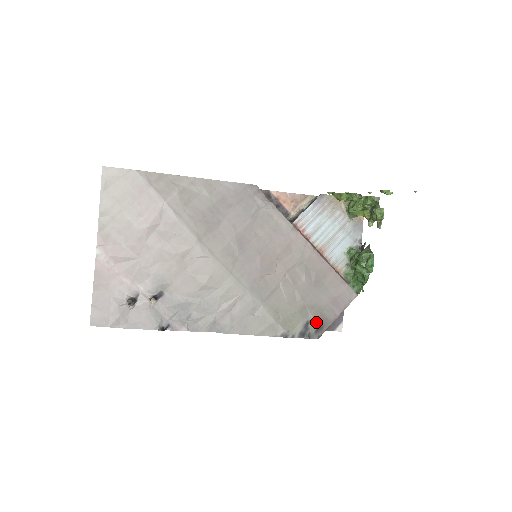
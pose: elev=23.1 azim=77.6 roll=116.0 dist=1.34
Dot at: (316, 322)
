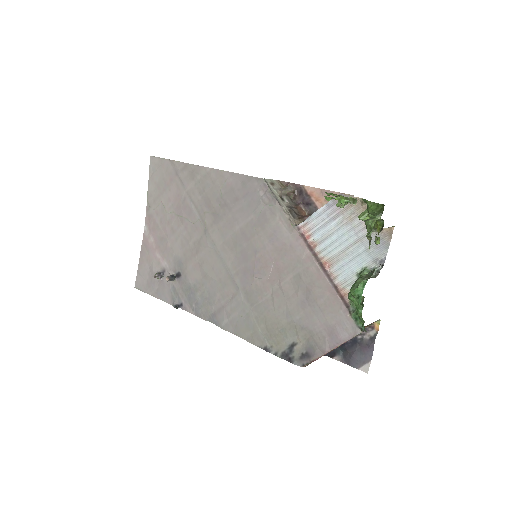
Dot at: (303, 347)
